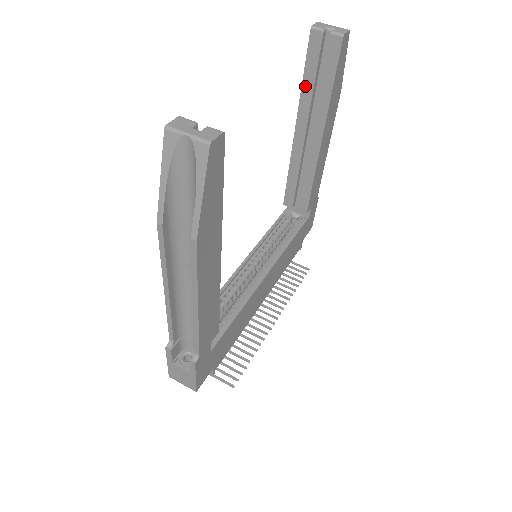
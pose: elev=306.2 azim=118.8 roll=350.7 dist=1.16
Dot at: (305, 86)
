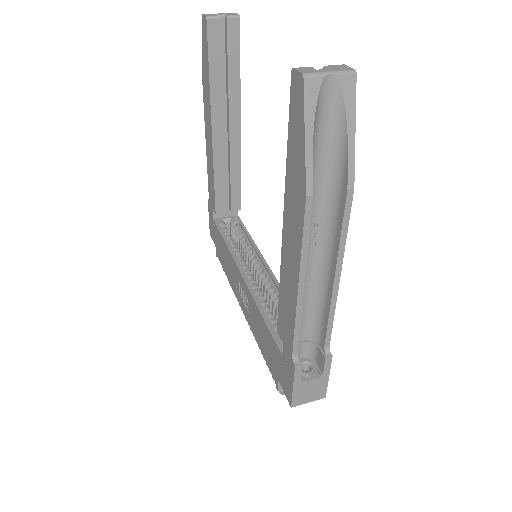
Dot at: (213, 79)
